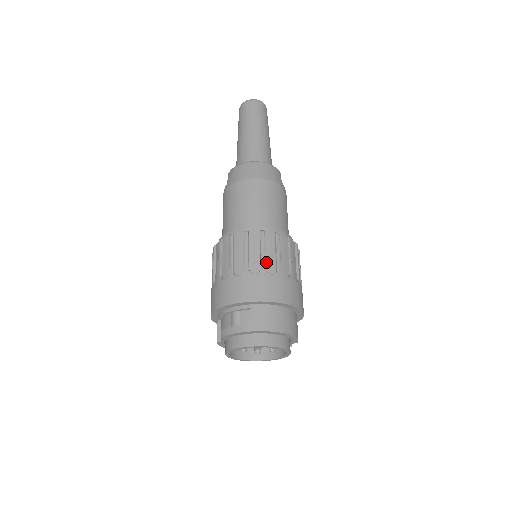
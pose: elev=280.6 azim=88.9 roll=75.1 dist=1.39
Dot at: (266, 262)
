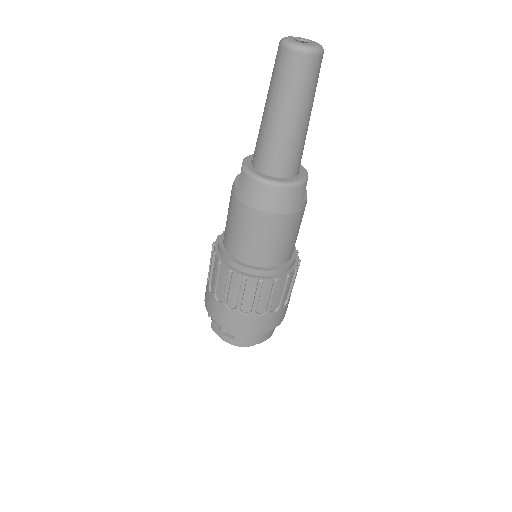
Dot at: (258, 304)
